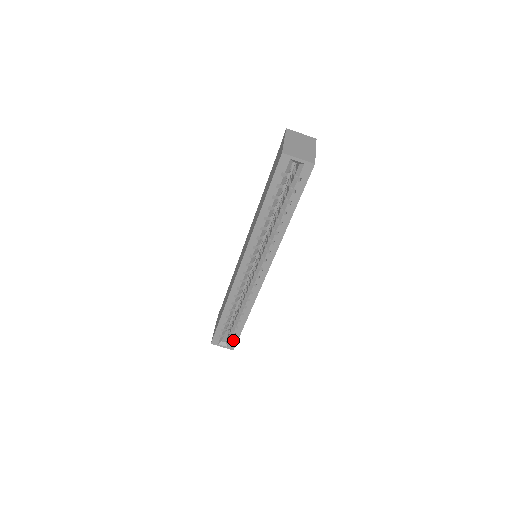
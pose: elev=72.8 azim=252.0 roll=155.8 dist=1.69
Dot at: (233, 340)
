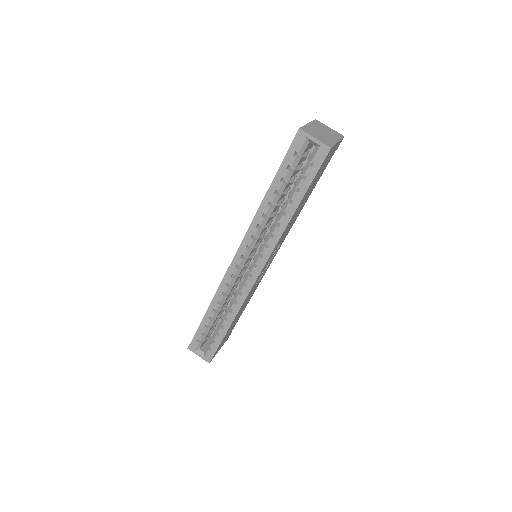
Dot at: (211, 350)
